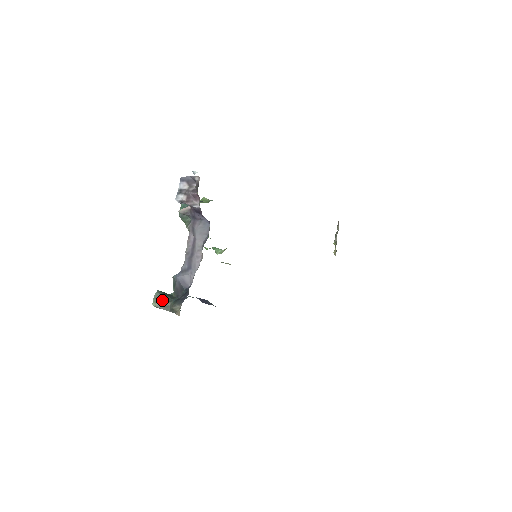
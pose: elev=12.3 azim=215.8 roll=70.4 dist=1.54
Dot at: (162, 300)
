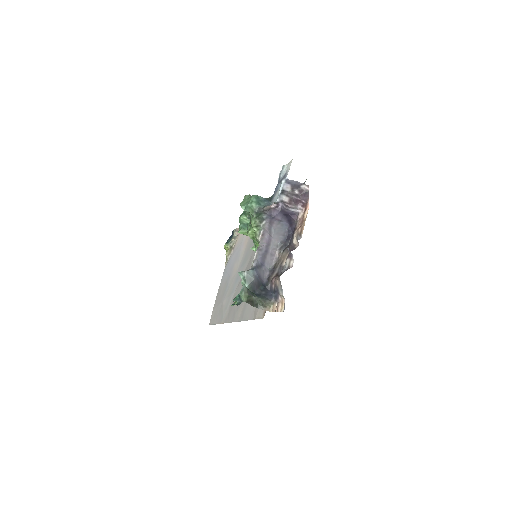
Dot at: (250, 295)
